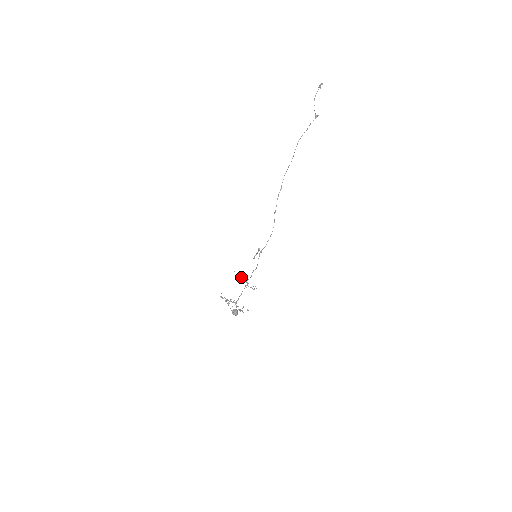
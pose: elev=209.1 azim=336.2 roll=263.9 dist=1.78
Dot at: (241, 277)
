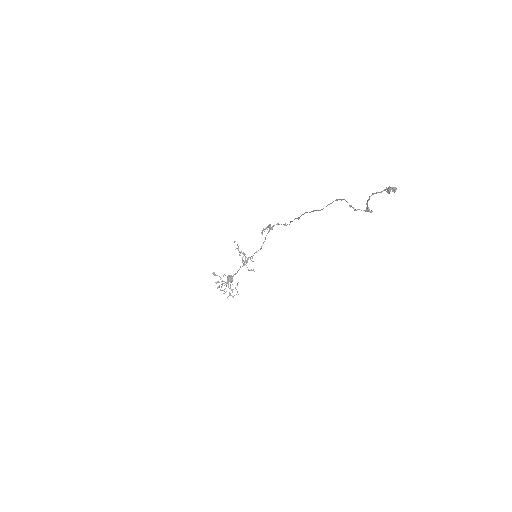
Dot at: occluded
